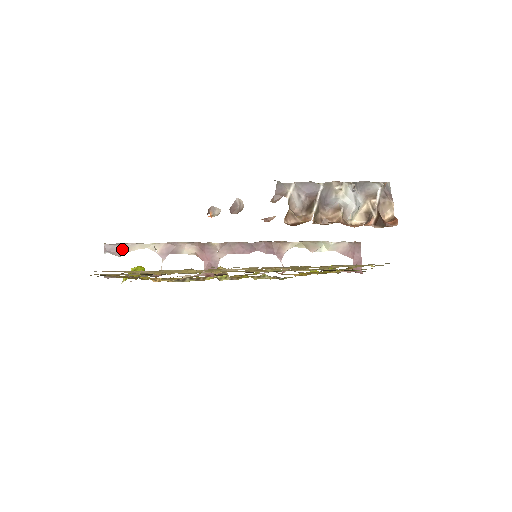
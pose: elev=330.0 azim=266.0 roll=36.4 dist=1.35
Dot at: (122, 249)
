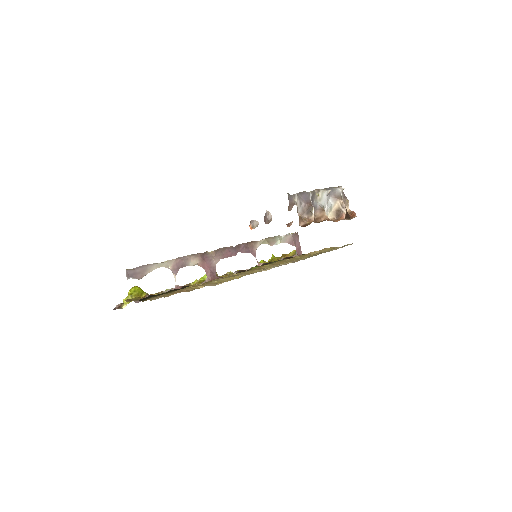
Dot at: (142, 272)
